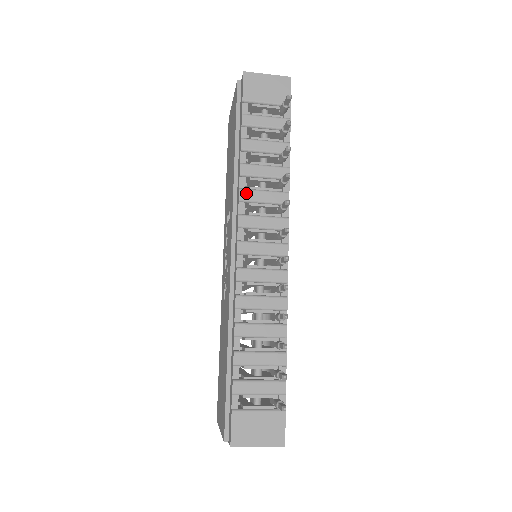
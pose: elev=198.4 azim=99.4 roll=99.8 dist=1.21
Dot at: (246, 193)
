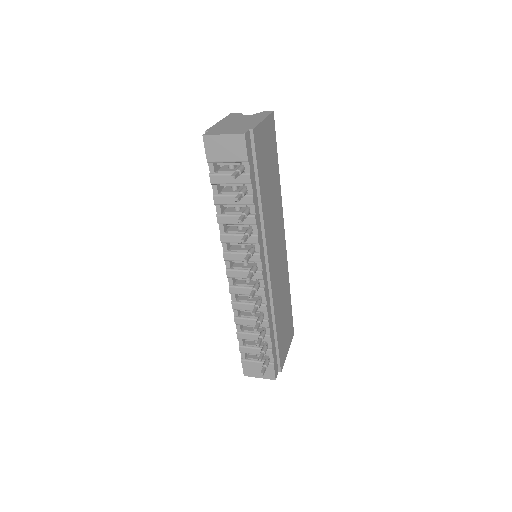
Dot at: (225, 237)
